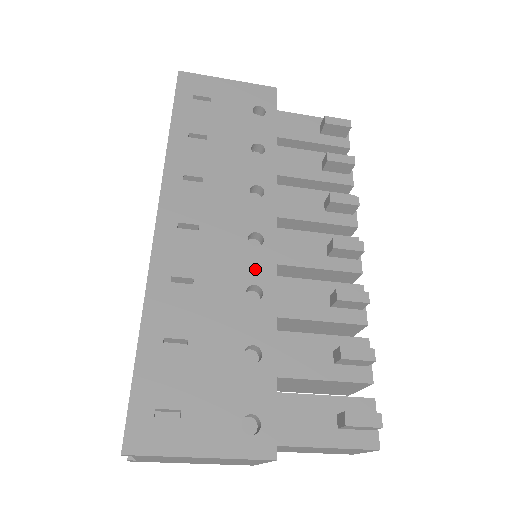
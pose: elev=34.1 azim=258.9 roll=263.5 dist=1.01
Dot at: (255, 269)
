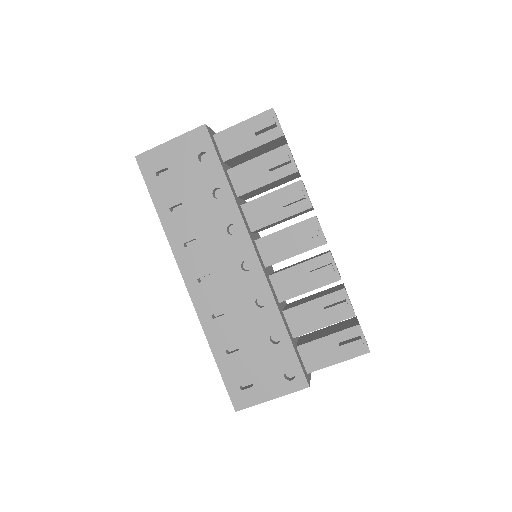
Dot at: (254, 287)
